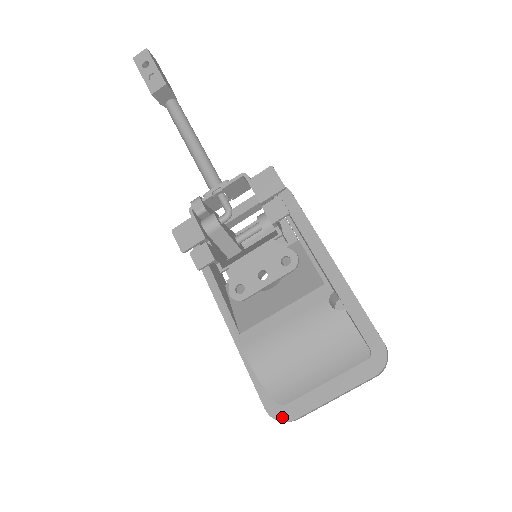
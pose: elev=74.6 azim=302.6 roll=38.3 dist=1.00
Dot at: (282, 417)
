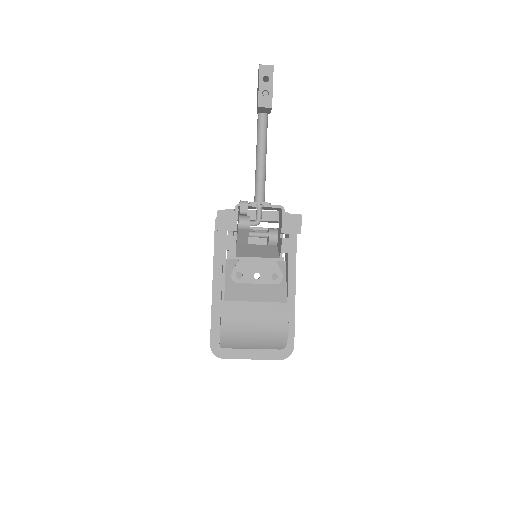
Dot at: (218, 354)
